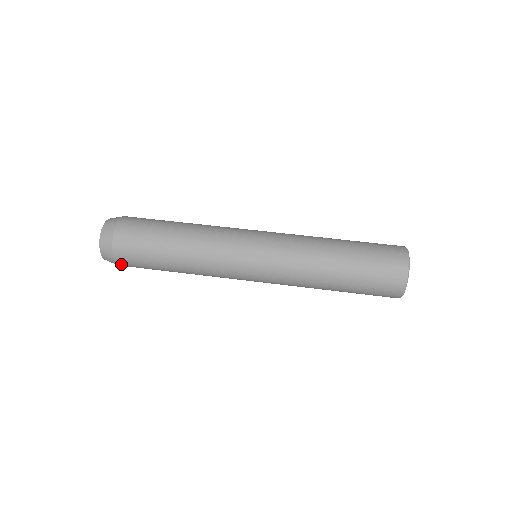
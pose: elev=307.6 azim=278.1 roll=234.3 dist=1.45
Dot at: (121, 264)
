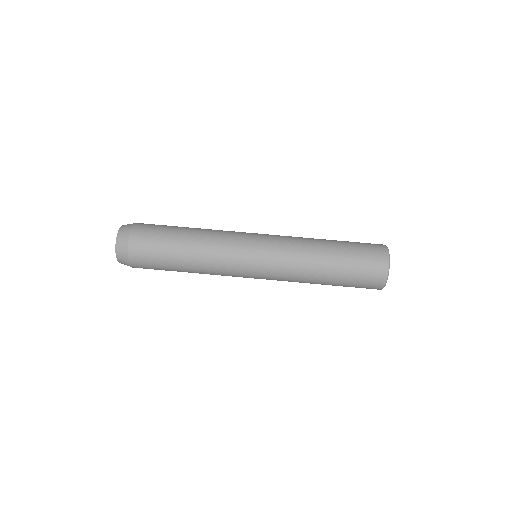
Dot at: occluded
